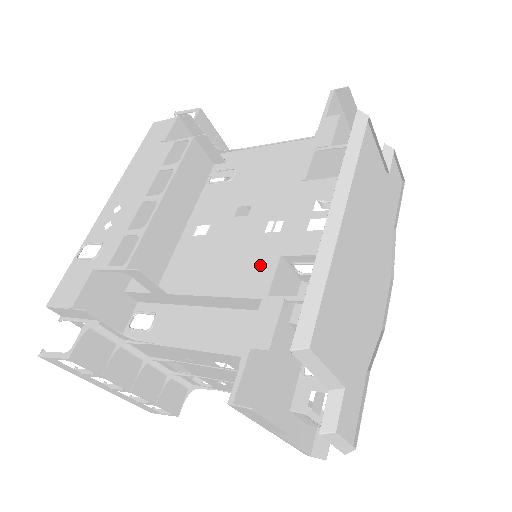
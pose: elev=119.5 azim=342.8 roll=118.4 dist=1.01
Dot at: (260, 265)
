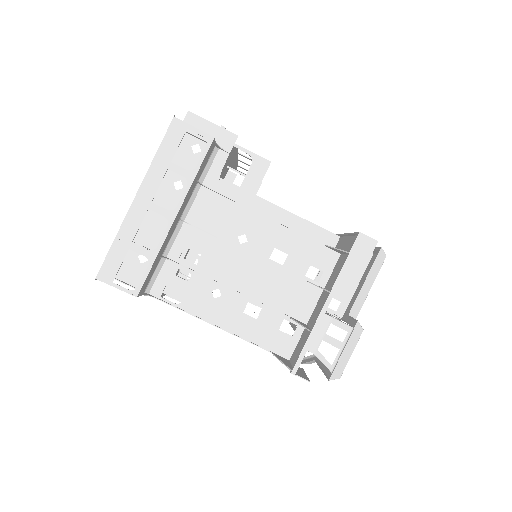
Dot at: occluded
